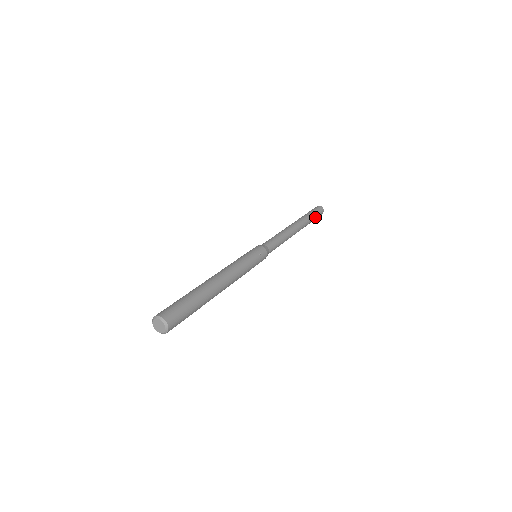
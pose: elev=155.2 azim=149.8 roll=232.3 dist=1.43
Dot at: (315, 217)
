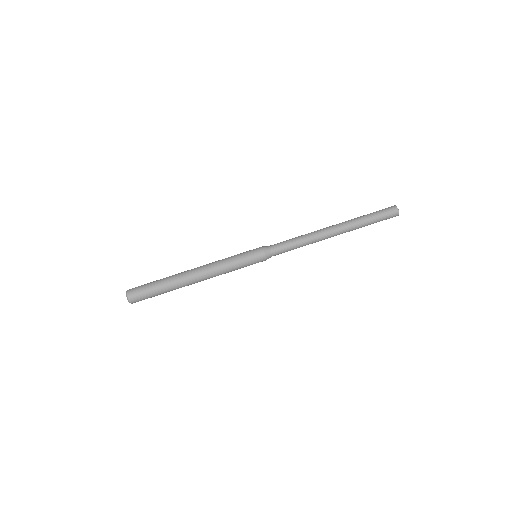
Dot at: (376, 220)
